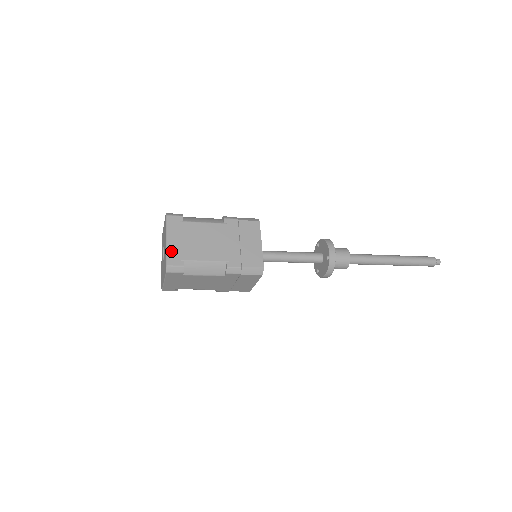
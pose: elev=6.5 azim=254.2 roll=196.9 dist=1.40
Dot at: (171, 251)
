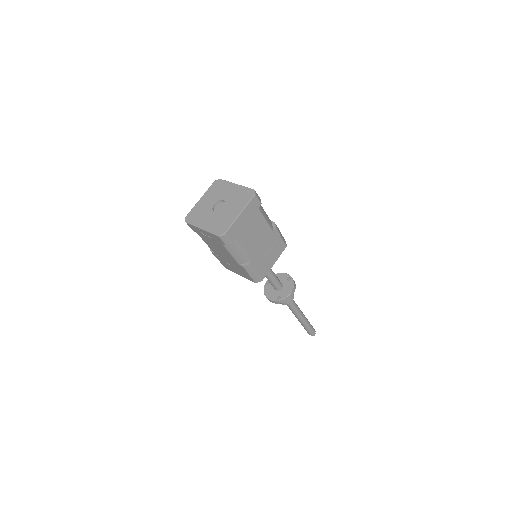
Dot at: occluded
